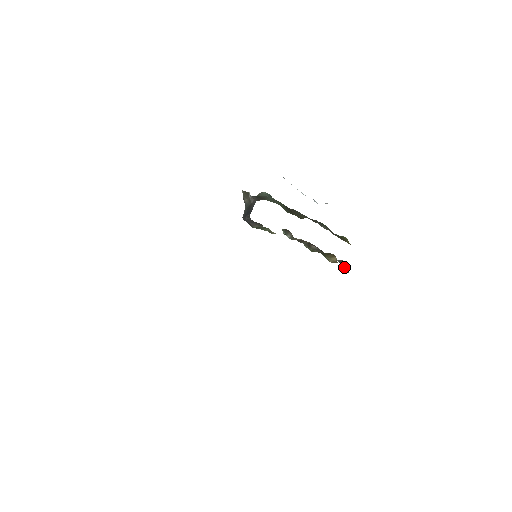
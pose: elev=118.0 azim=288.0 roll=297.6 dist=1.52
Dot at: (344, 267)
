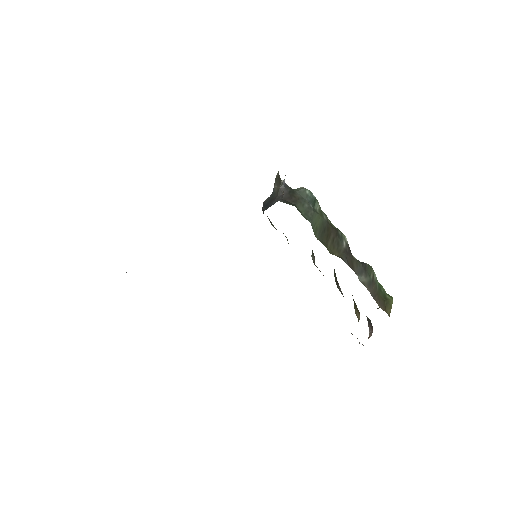
Dot at: (369, 328)
